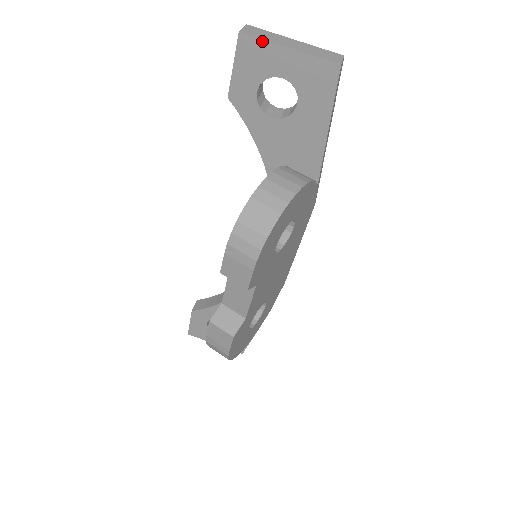
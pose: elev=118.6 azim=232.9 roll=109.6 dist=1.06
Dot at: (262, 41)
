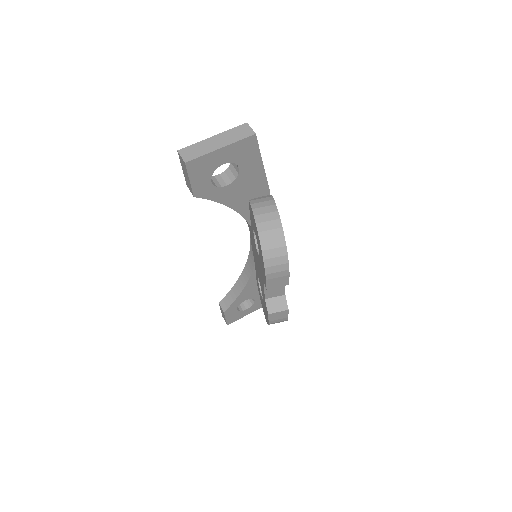
Dot at: (202, 157)
